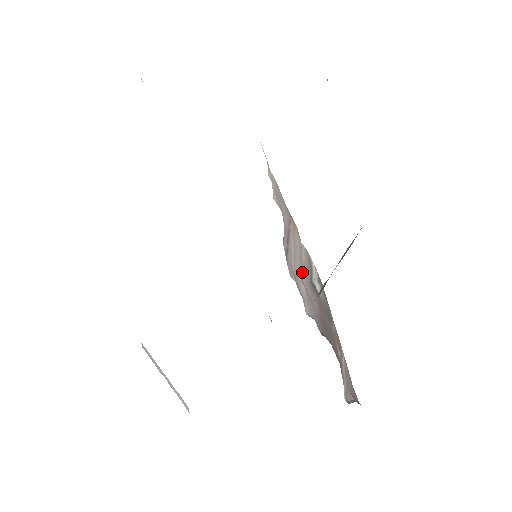
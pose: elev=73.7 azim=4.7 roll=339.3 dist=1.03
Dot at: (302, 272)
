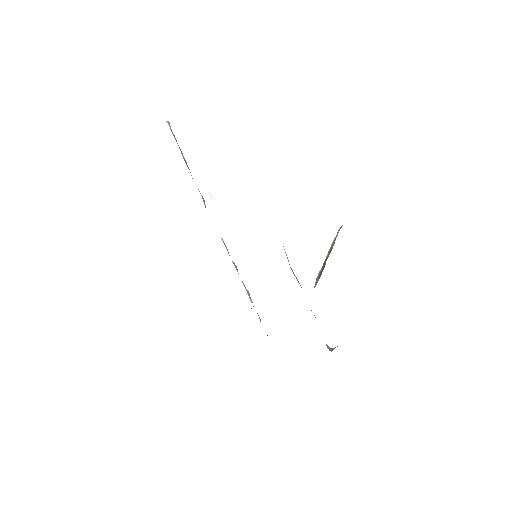
Dot at: occluded
